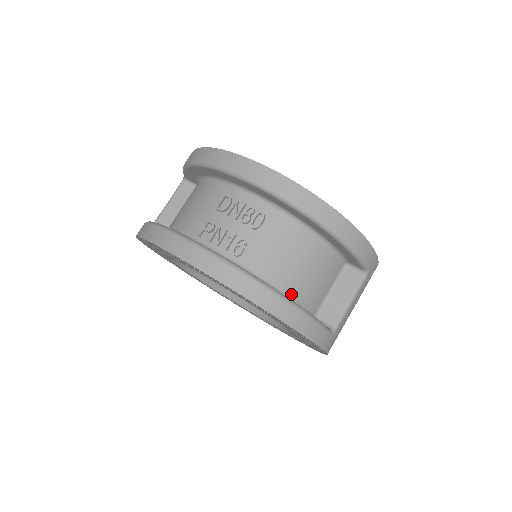
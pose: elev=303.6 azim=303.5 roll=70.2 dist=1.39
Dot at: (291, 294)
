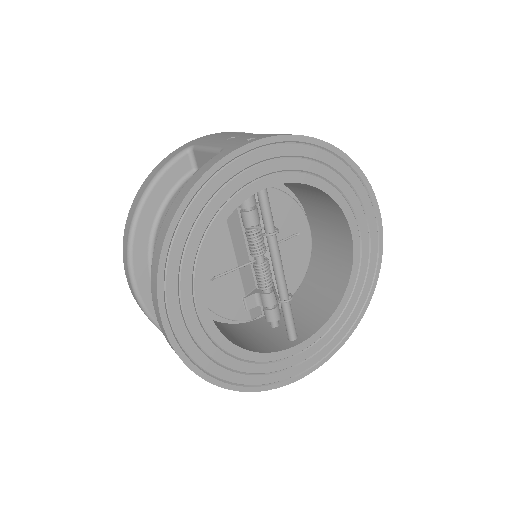
Dot at: occluded
